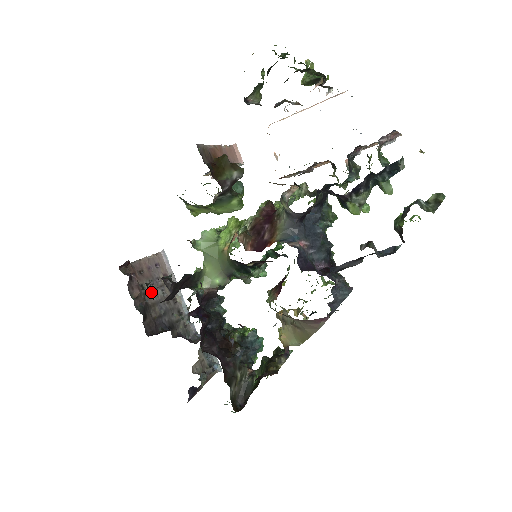
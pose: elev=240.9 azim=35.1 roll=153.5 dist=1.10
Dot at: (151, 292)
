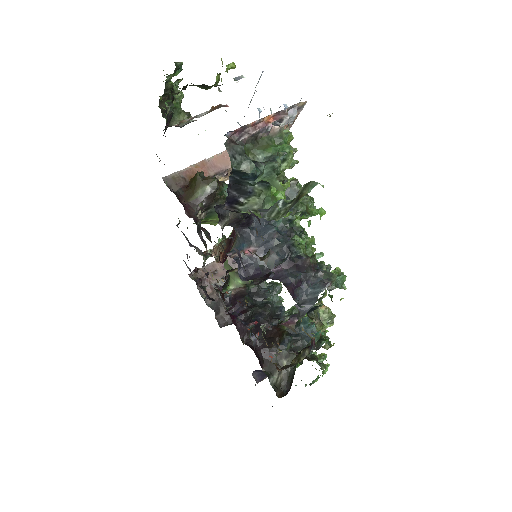
Dot at: occluded
